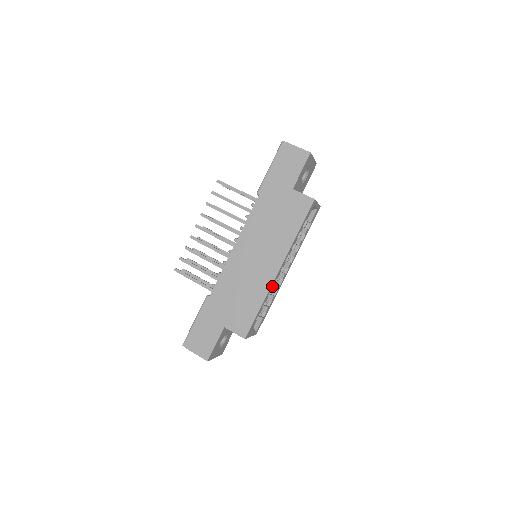
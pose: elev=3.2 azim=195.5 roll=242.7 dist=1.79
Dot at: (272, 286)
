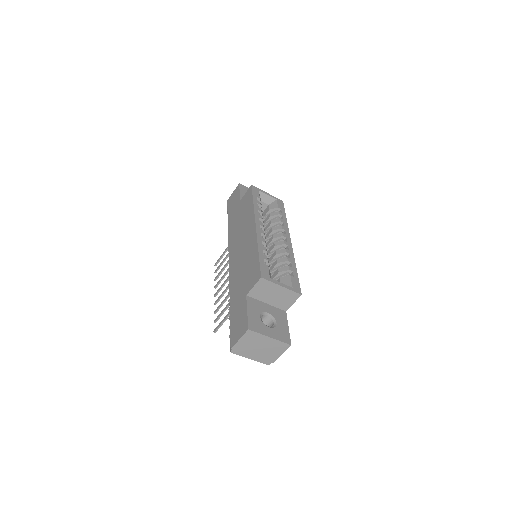
Dot at: (260, 238)
